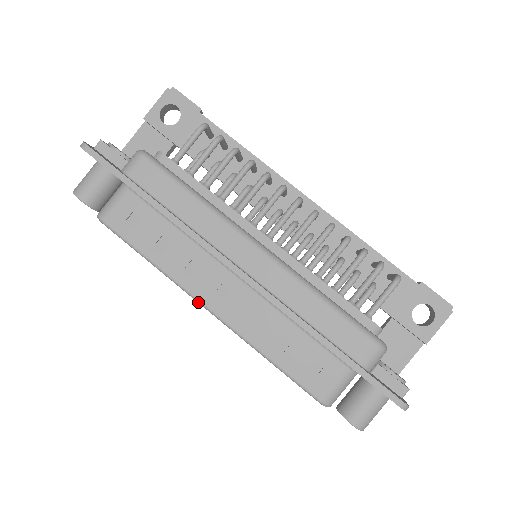
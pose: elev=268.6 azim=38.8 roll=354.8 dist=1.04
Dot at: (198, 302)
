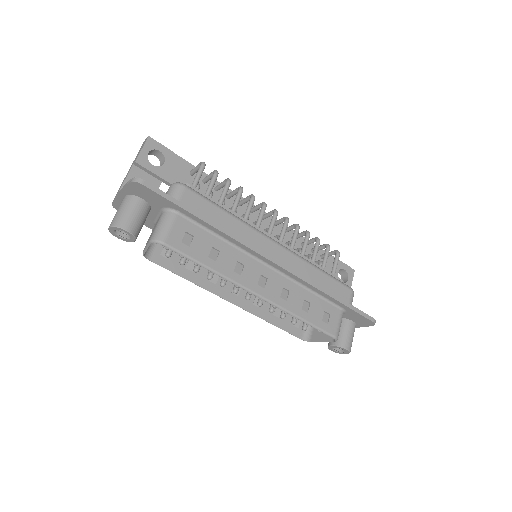
Dot at: (249, 292)
